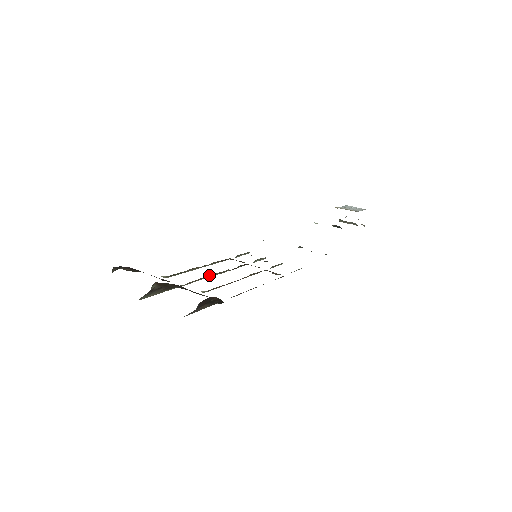
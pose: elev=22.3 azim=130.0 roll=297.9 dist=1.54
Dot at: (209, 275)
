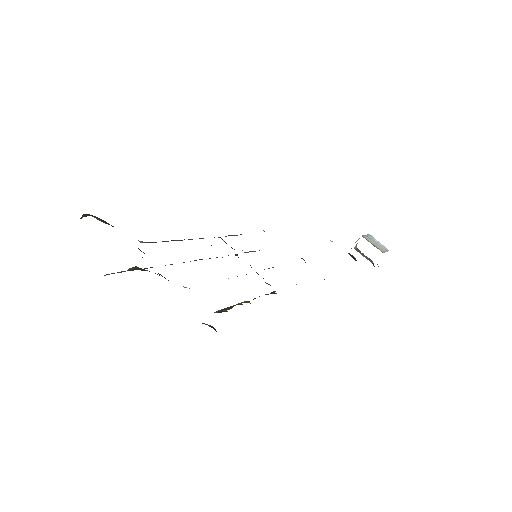
Dot at: occluded
